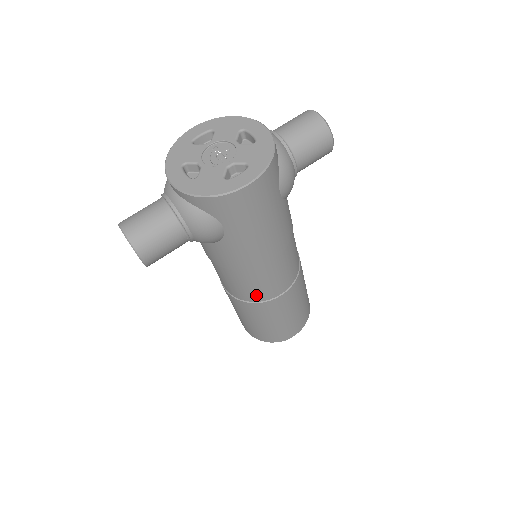
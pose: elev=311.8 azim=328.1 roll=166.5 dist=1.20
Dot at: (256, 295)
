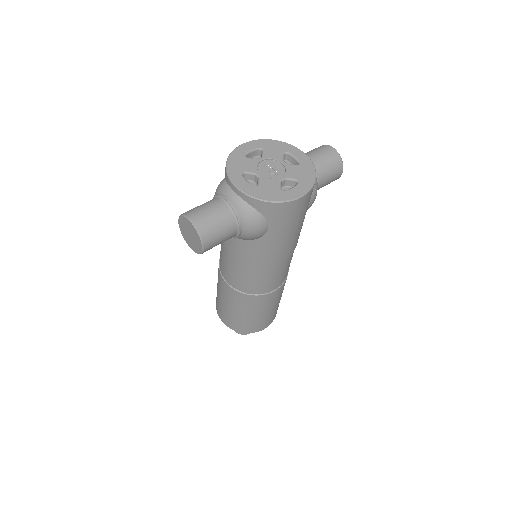
Dot at: (259, 288)
